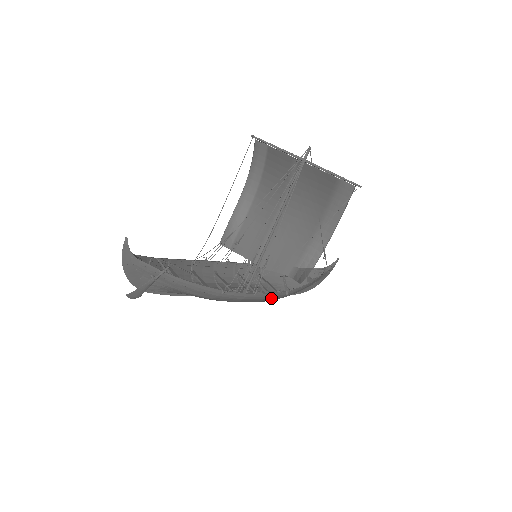
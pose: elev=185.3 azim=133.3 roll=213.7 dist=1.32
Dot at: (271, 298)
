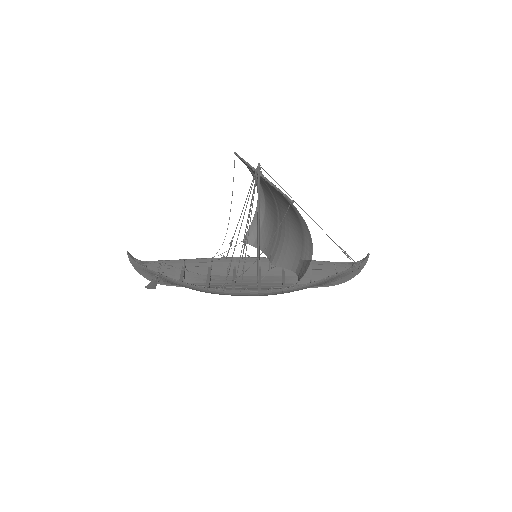
Dot at: (266, 294)
